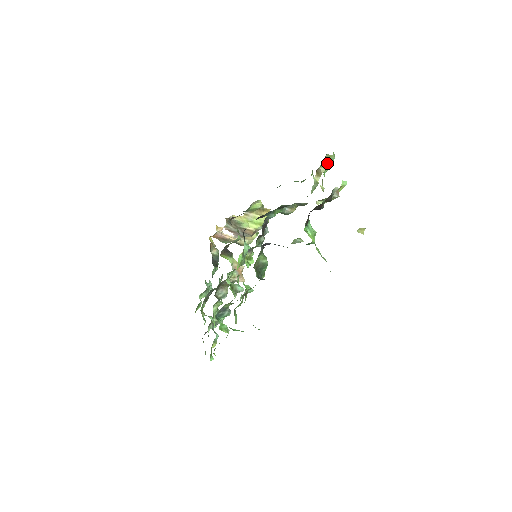
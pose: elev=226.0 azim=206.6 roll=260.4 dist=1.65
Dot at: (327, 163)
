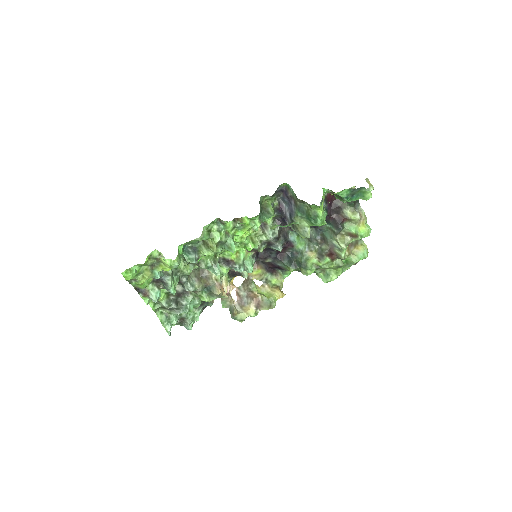
Dot at: (359, 251)
